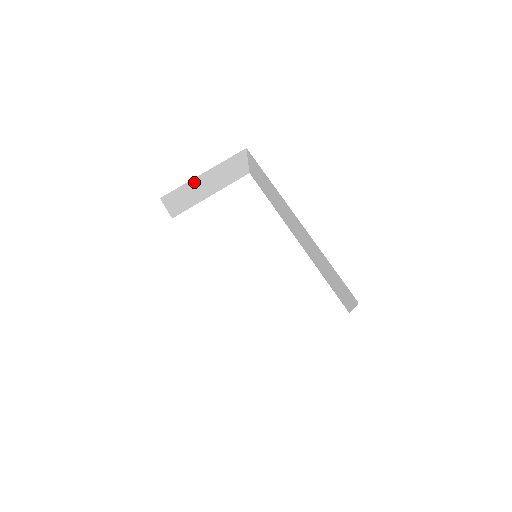
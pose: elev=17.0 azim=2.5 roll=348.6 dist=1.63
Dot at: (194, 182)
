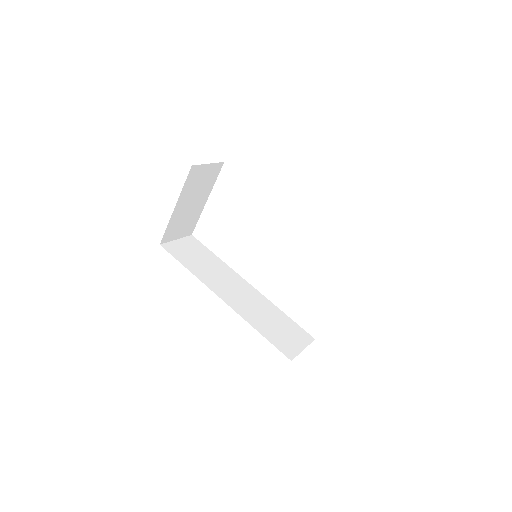
Dot at: (176, 215)
